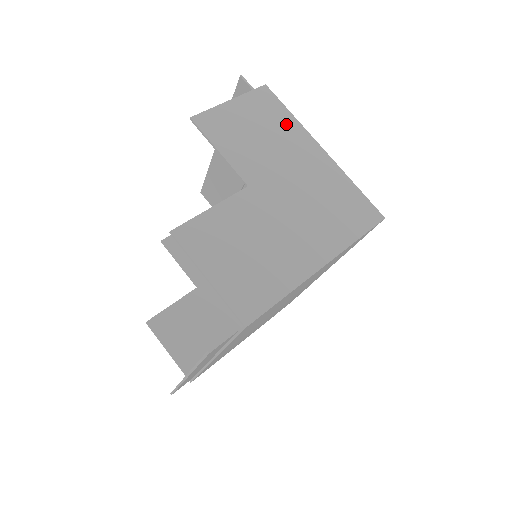
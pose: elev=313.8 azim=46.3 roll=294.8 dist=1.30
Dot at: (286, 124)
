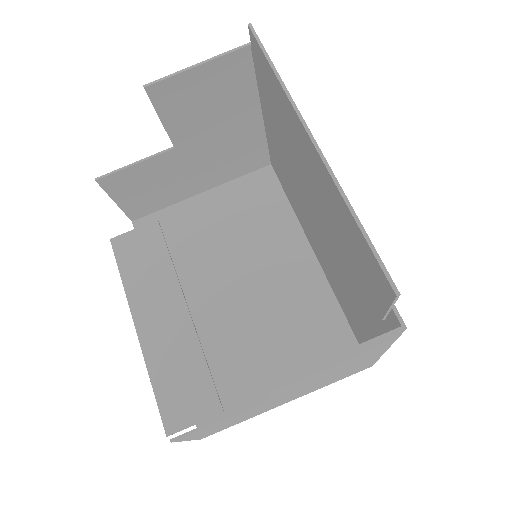
Dot at: (375, 351)
